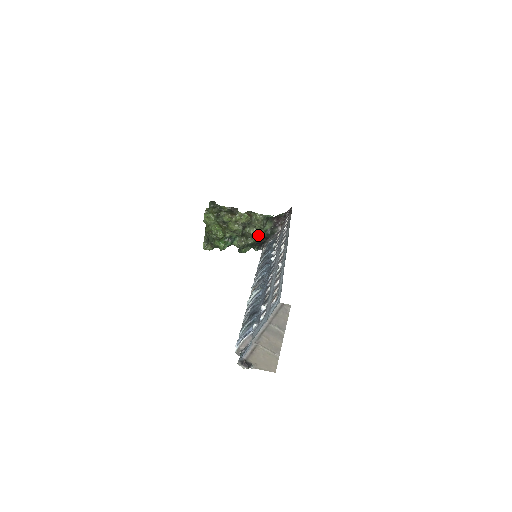
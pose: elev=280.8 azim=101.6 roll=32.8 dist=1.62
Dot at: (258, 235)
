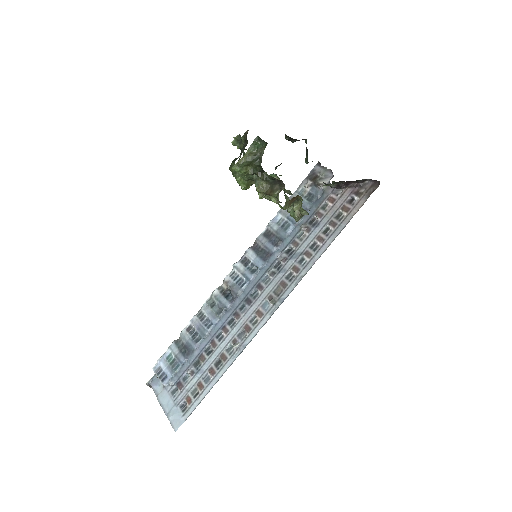
Dot at: (292, 210)
